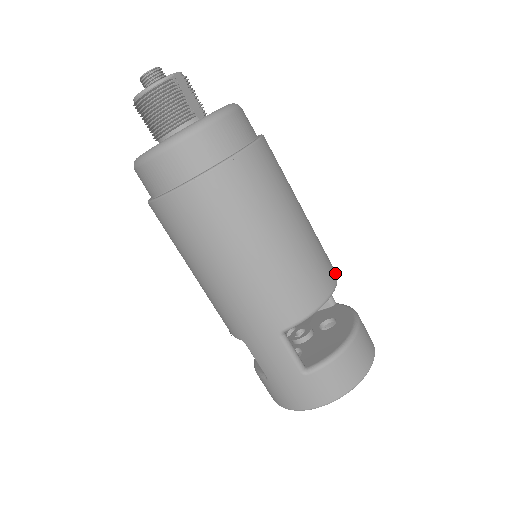
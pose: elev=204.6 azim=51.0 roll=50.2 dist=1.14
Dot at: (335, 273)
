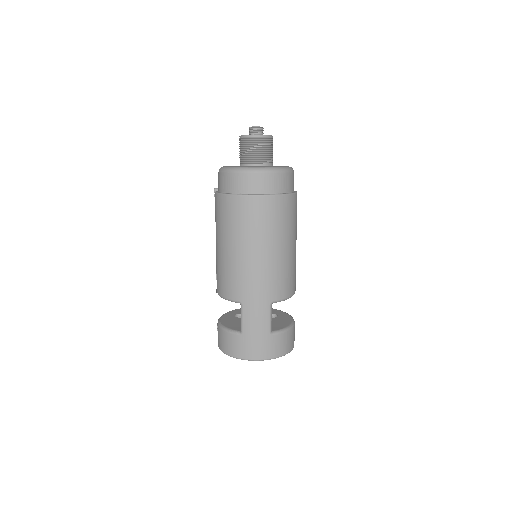
Dot at: occluded
